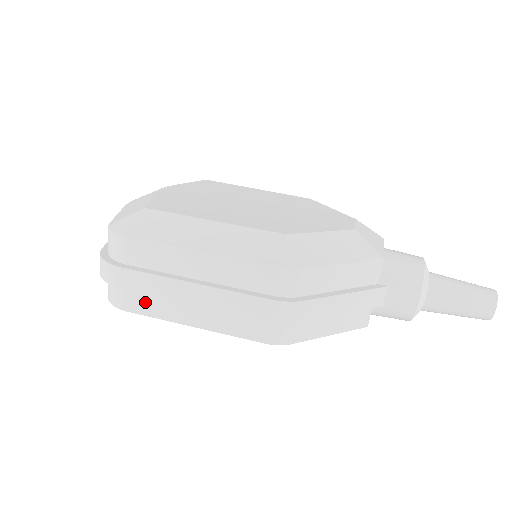
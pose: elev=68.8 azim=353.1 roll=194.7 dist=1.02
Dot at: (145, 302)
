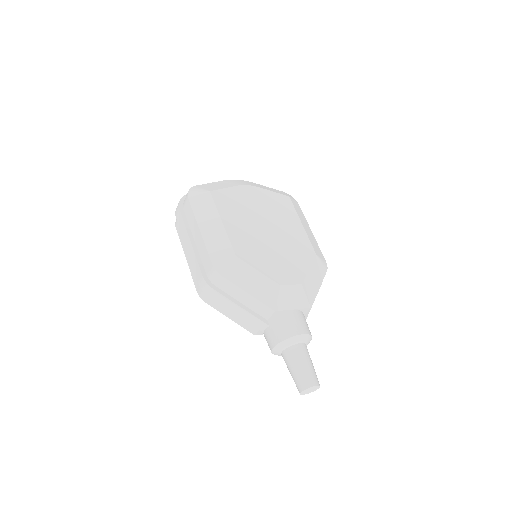
Dot at: occluded
